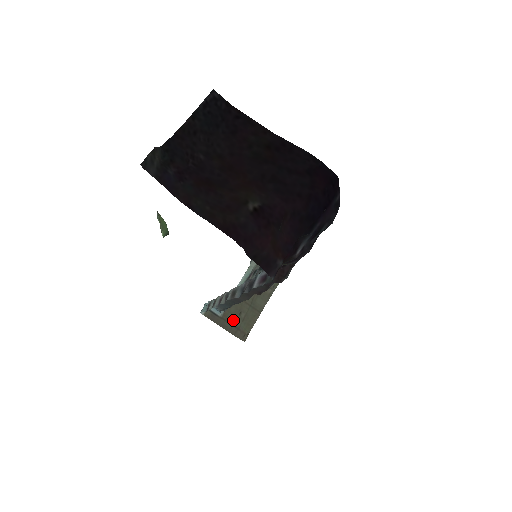
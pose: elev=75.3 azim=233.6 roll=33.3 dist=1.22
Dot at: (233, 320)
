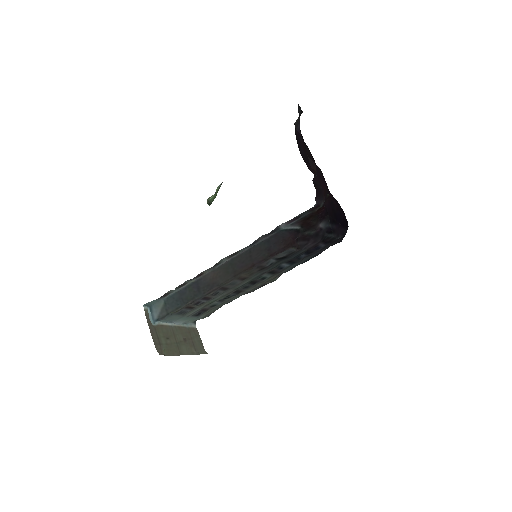
Dot at: (160, 335)
